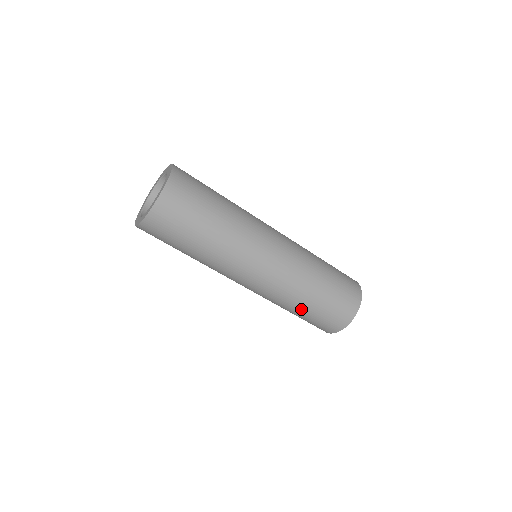
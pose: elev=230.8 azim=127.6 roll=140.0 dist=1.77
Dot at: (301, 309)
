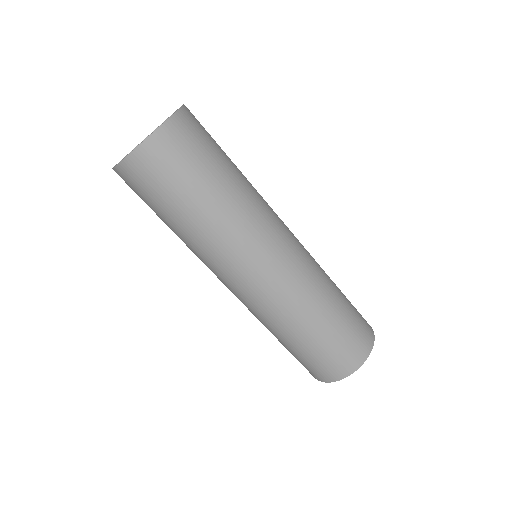
Dot at: (291, 340)
